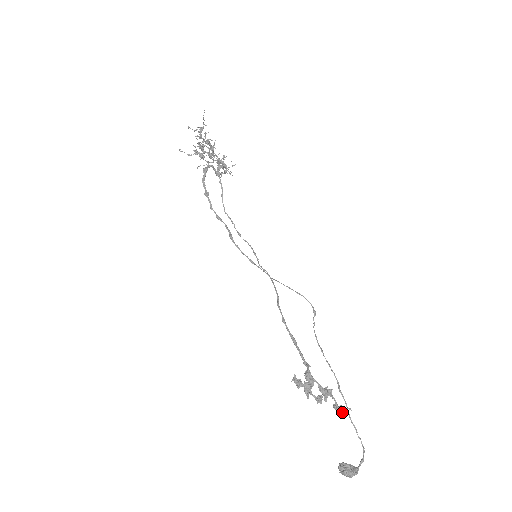
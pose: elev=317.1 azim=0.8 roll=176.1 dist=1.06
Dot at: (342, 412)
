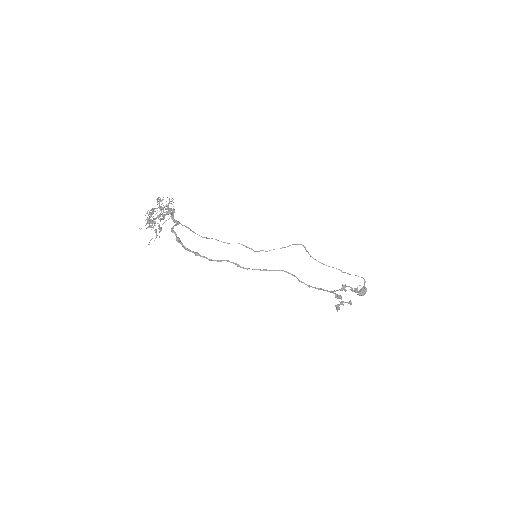
Dot at: (357, 290)
